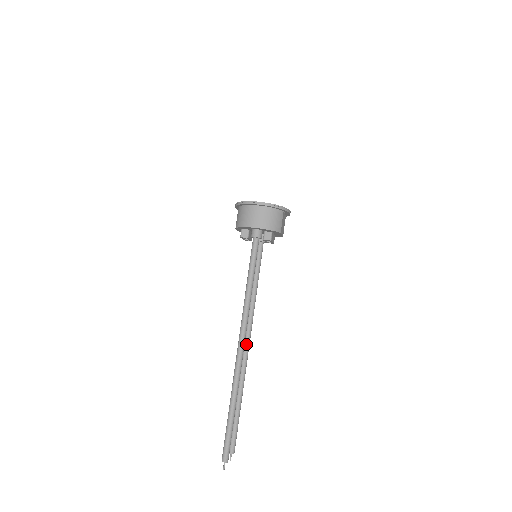
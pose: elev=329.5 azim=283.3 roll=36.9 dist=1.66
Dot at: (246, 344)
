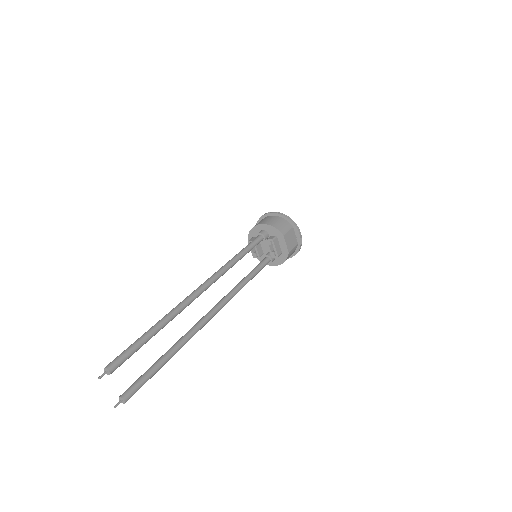
Dot at: (209, 312)
